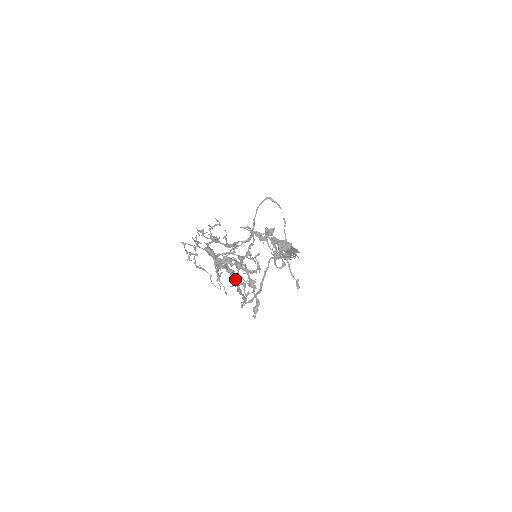
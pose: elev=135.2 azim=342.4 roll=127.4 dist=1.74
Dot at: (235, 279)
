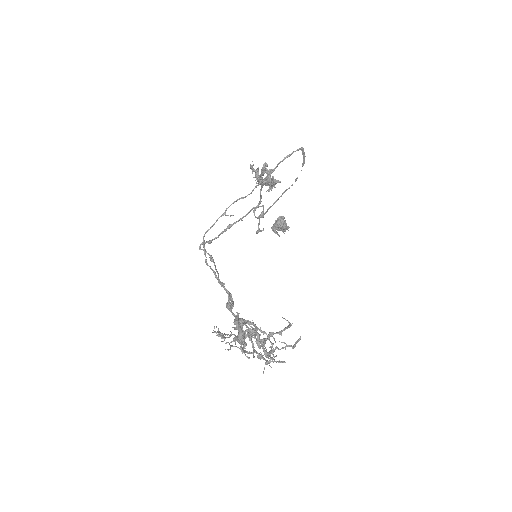
Dot at: occluded
